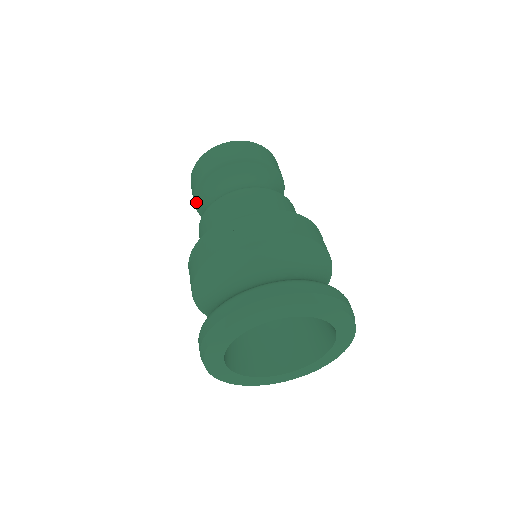
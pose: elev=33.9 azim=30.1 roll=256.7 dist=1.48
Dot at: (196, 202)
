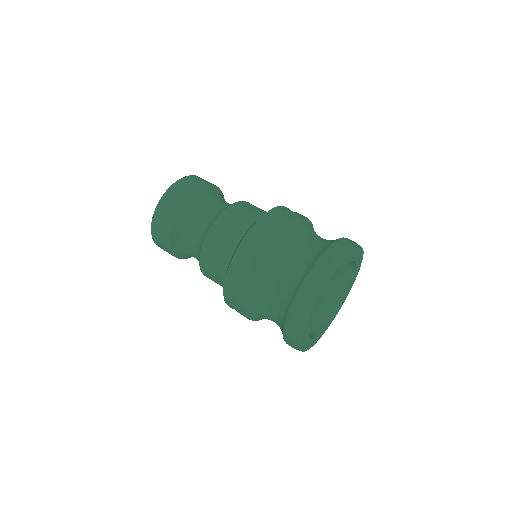
Dot at: (182, 210)
